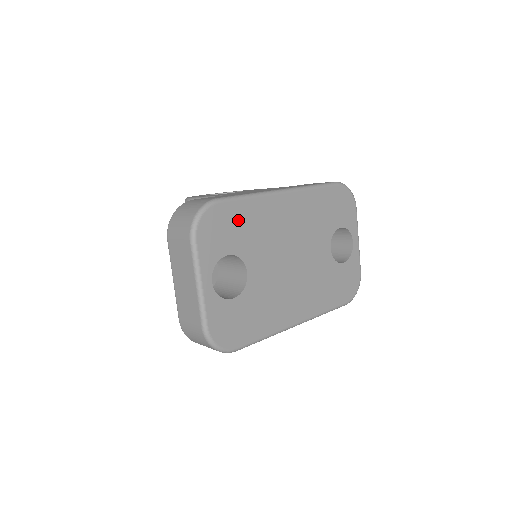
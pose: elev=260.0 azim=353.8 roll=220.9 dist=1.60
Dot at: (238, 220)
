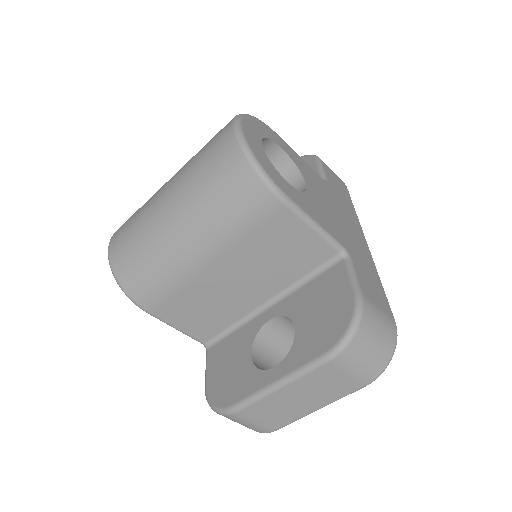
Dot at: occluded
